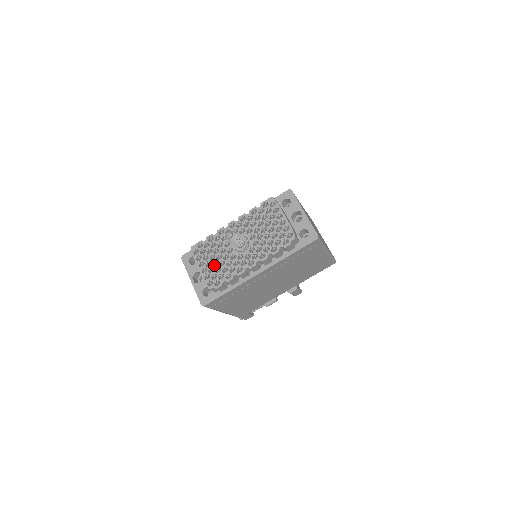
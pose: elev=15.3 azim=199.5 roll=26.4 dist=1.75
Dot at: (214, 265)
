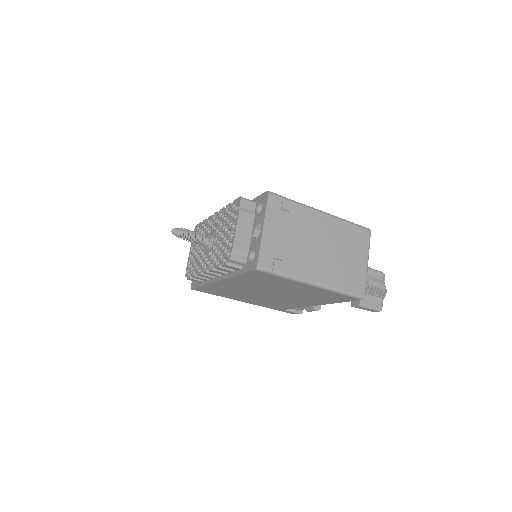
Dot at: occluded
